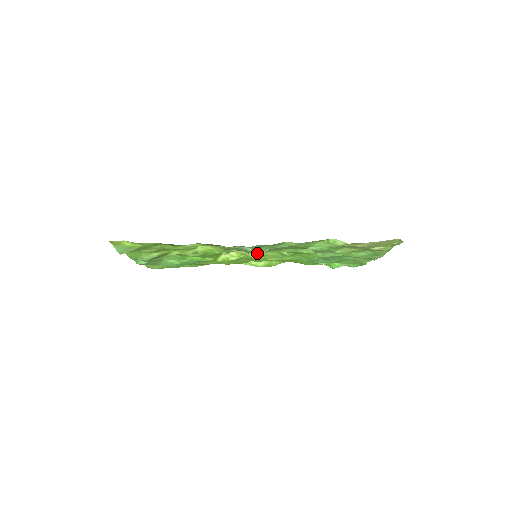
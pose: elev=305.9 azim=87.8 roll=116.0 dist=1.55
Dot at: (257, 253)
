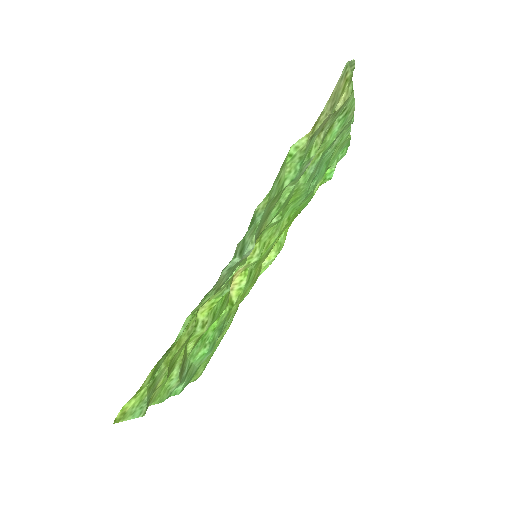
Dot at: (249, 253)
